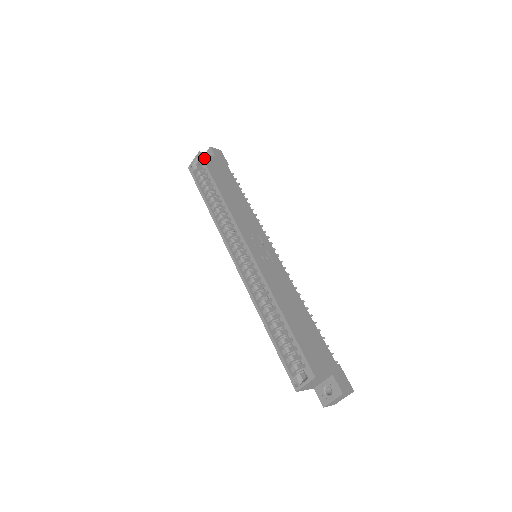
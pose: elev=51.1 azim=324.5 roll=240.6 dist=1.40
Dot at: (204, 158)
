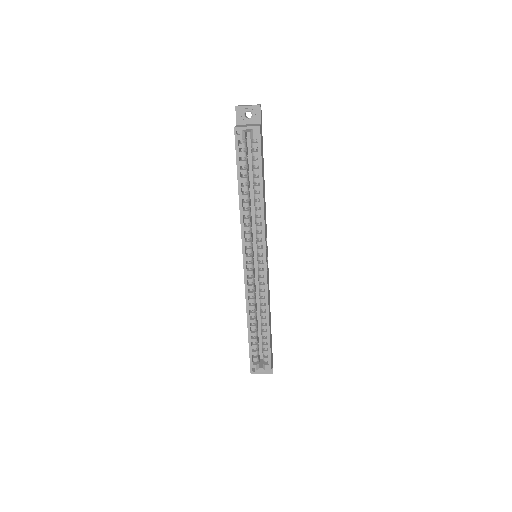
Dot at: occluded
